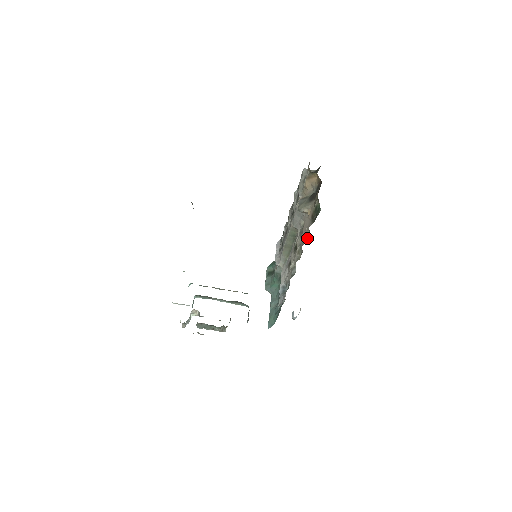
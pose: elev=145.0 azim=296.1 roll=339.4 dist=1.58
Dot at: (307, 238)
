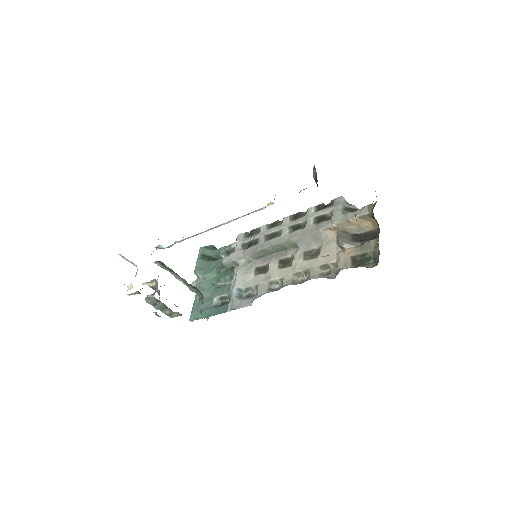
Dot at: (326, 271)
